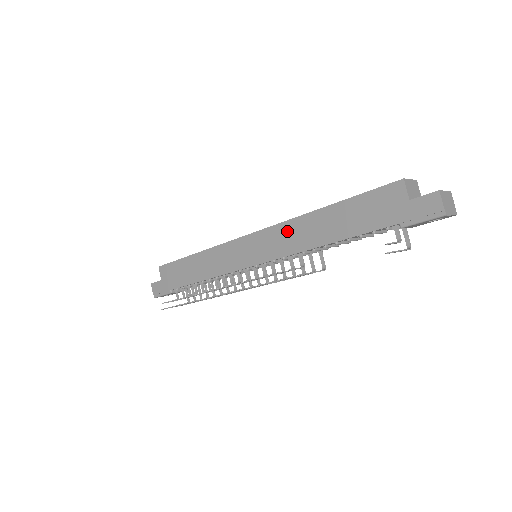
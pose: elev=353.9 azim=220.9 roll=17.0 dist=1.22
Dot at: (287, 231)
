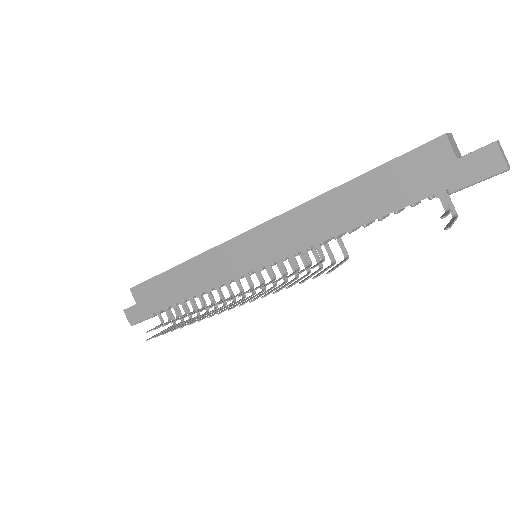
Dot at: (296, 221)
